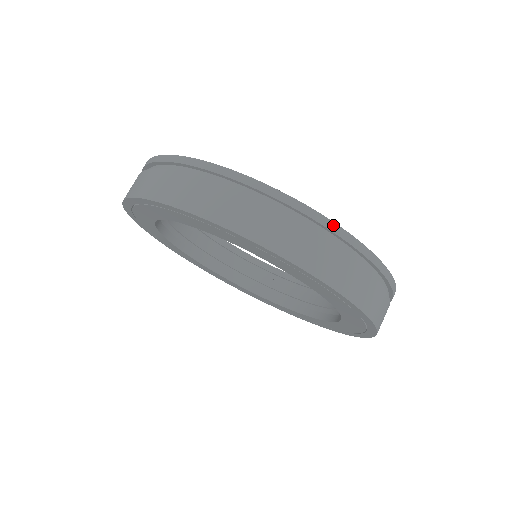
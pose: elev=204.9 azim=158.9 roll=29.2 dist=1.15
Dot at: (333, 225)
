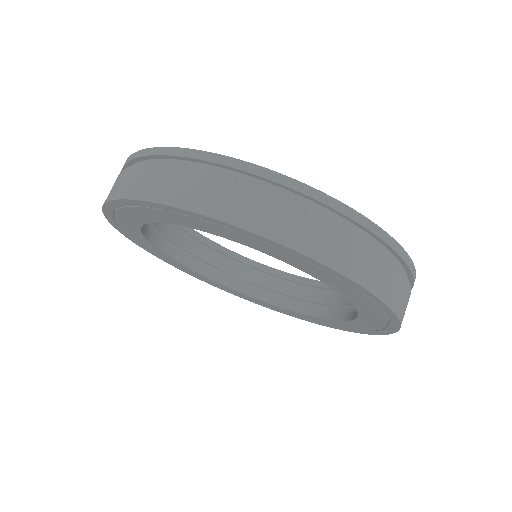
Dot at: (415, 271)
